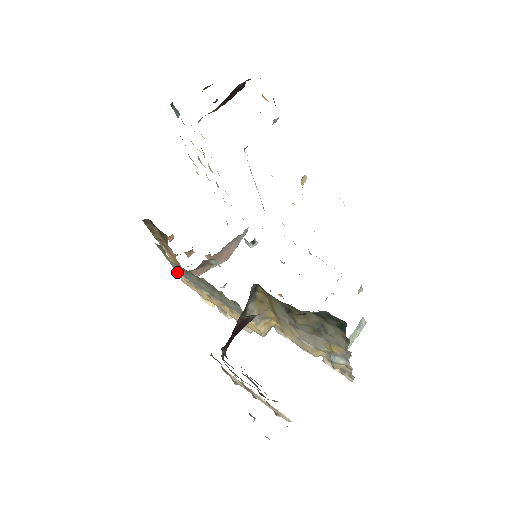
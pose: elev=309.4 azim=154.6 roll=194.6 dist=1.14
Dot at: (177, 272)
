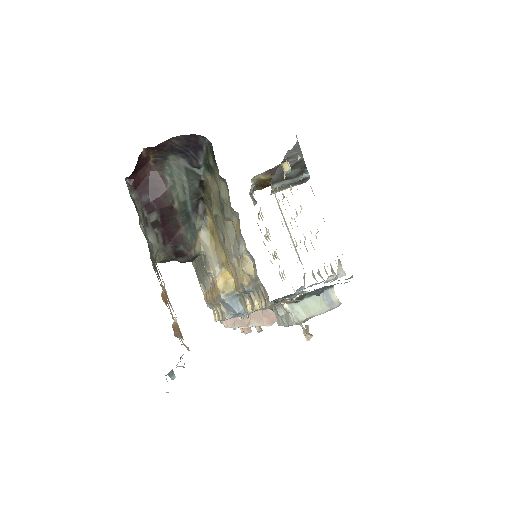
Dot at: (200, 283)
